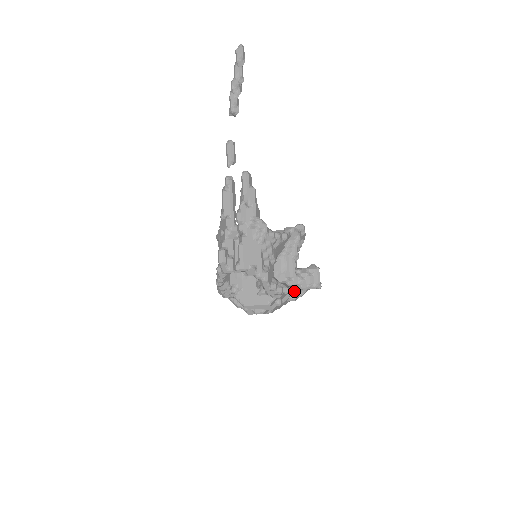
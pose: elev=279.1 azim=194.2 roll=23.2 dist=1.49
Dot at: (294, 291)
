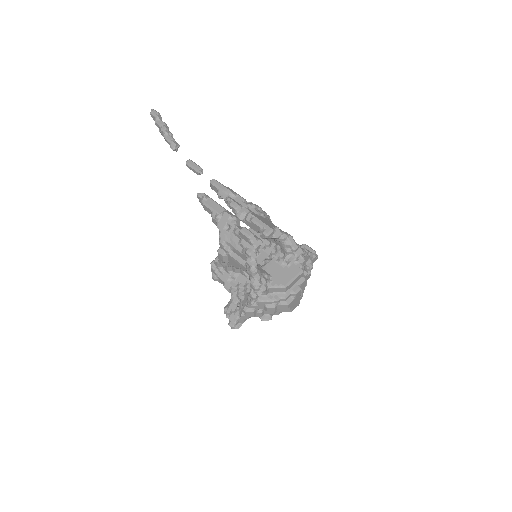
Dot at: (308, 256)
